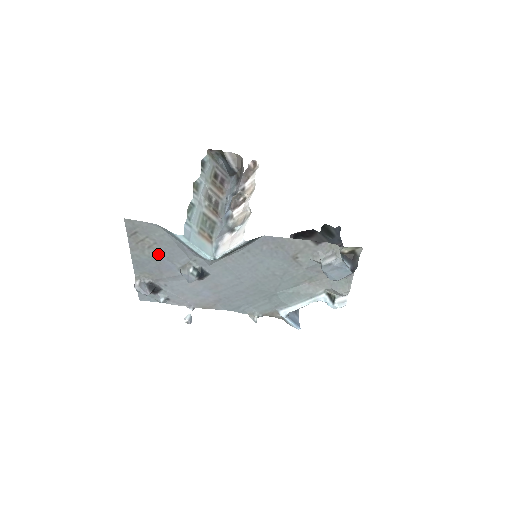
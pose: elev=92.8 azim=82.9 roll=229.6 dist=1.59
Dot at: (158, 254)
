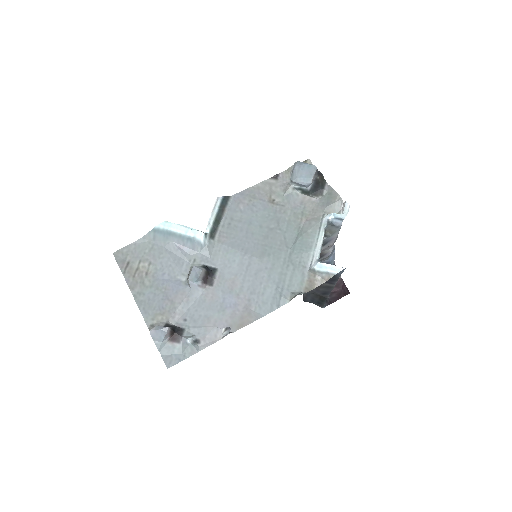
Dot at: (158, 277)
